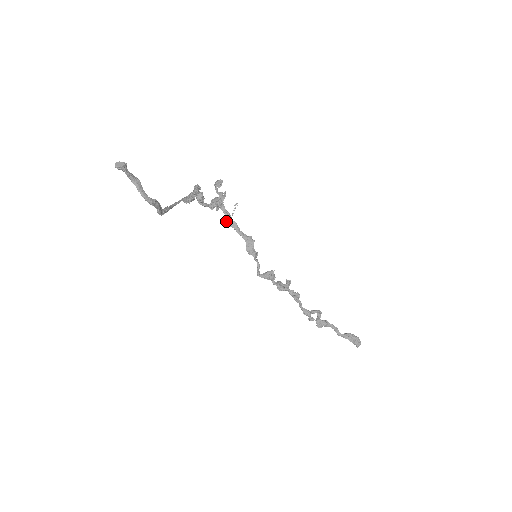
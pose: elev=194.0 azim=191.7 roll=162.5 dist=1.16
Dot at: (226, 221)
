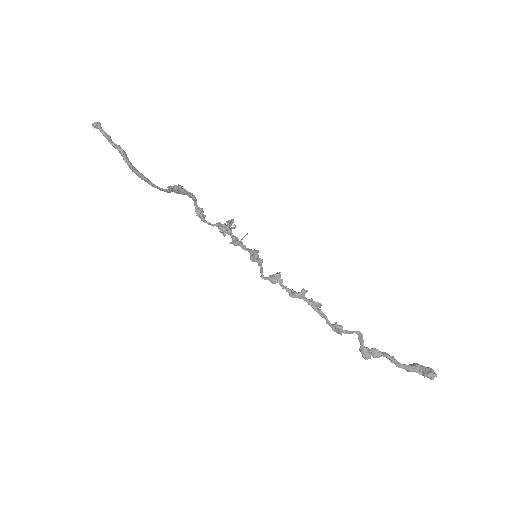
Dot at: (233, 243)
